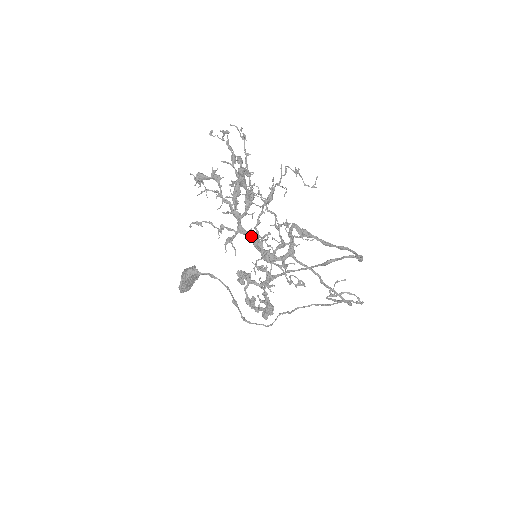
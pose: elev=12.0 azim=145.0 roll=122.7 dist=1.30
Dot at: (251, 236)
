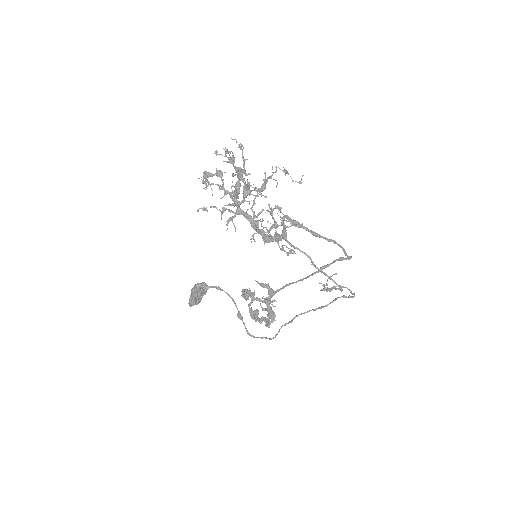
Dot at: (248, 216)
